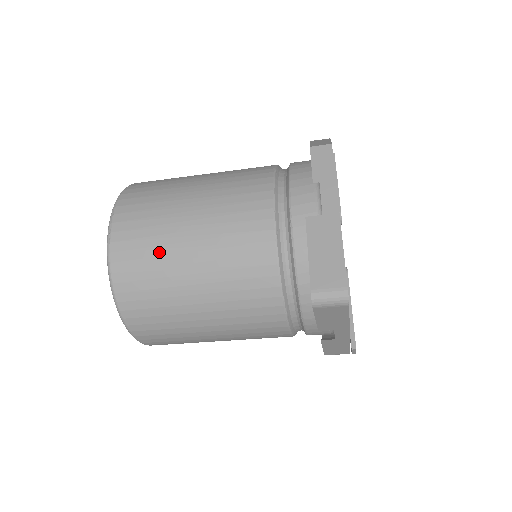
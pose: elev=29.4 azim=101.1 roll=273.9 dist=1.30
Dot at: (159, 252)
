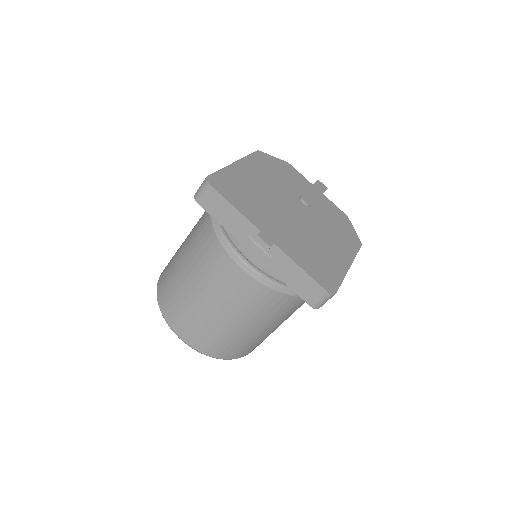
Dot at: (174, 256)
